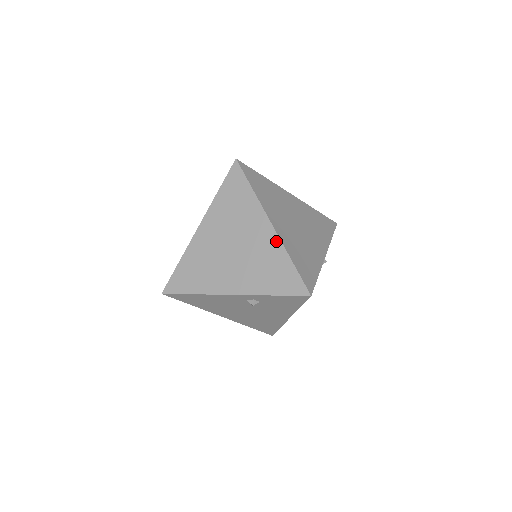
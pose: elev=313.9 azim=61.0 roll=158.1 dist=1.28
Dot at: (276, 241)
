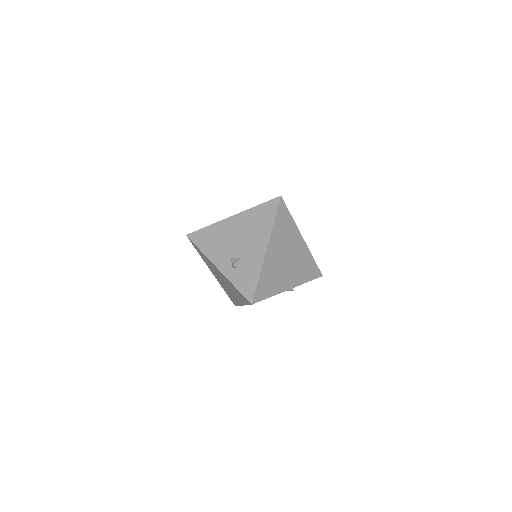
Dot at: (306, 249)
